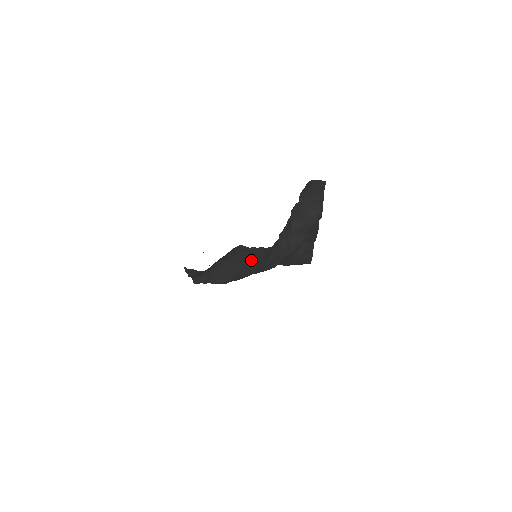
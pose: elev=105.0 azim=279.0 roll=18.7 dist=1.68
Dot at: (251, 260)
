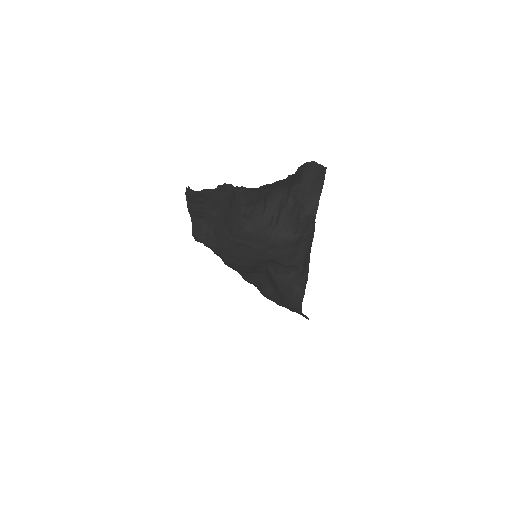
Dot at: (234, 210)
